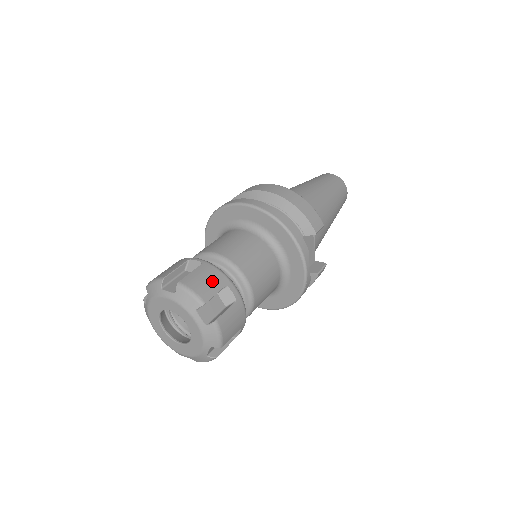
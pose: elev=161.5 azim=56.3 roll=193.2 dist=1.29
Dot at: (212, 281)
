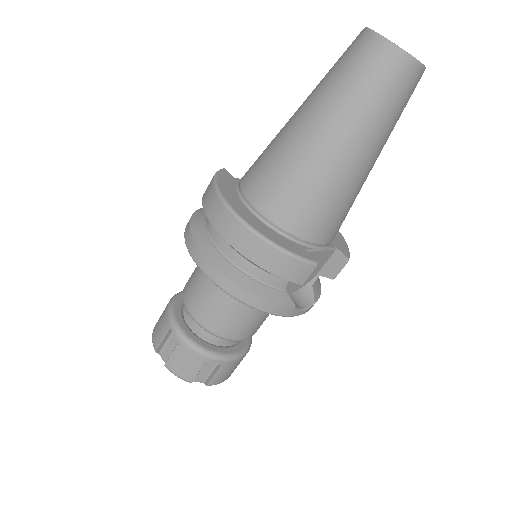
Dot at: (191, 363)
